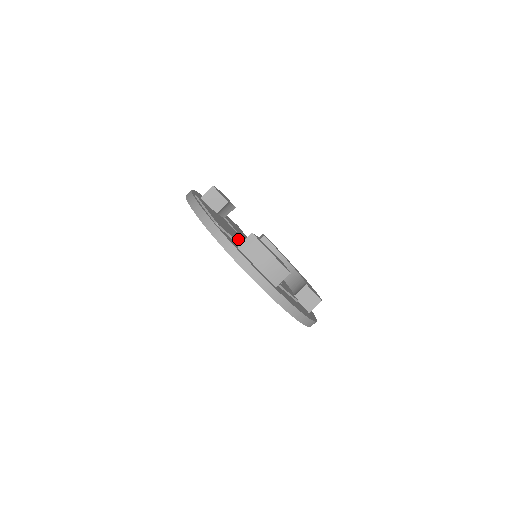
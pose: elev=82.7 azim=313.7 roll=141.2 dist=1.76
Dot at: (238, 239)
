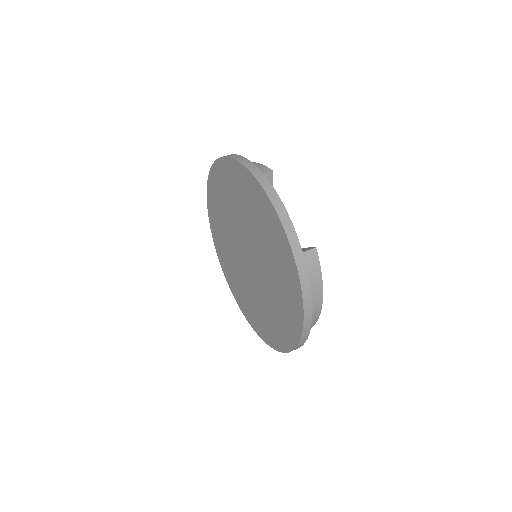
Dot at: occluded
